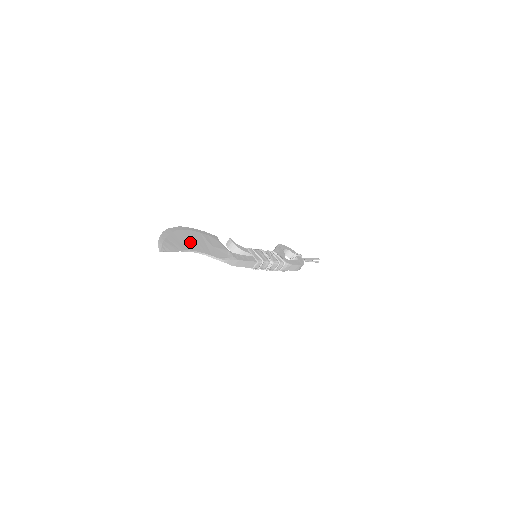
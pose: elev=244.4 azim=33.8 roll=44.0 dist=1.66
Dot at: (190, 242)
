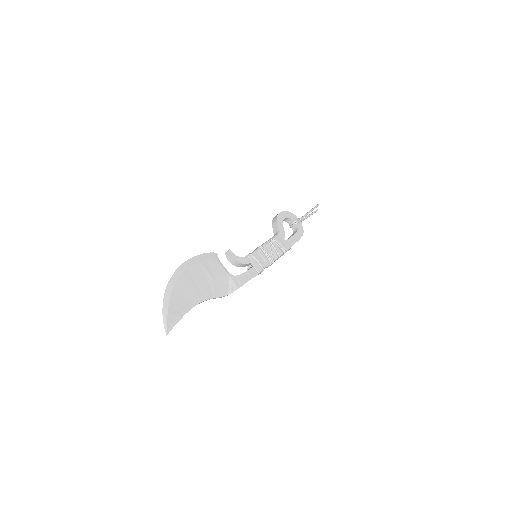
Dot at: (192, 291)
